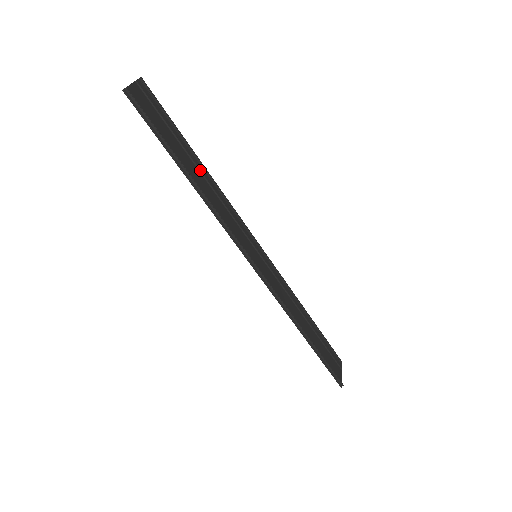
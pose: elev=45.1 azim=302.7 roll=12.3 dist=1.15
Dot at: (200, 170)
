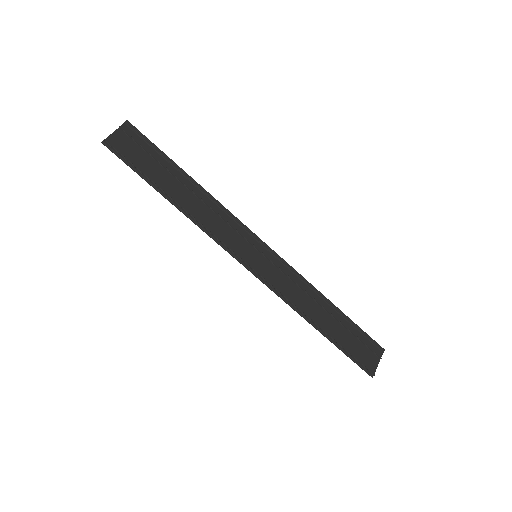
Dot at: (188, 188)
